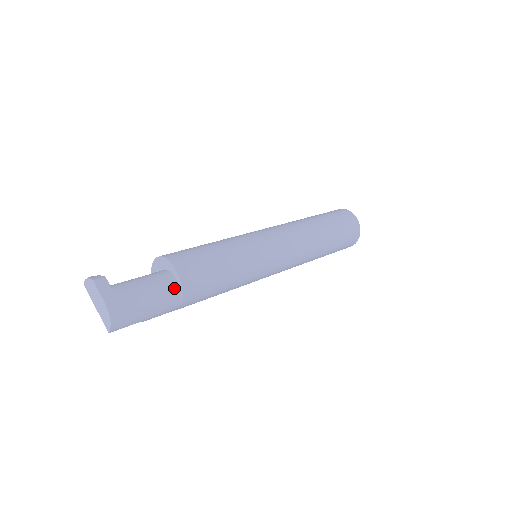
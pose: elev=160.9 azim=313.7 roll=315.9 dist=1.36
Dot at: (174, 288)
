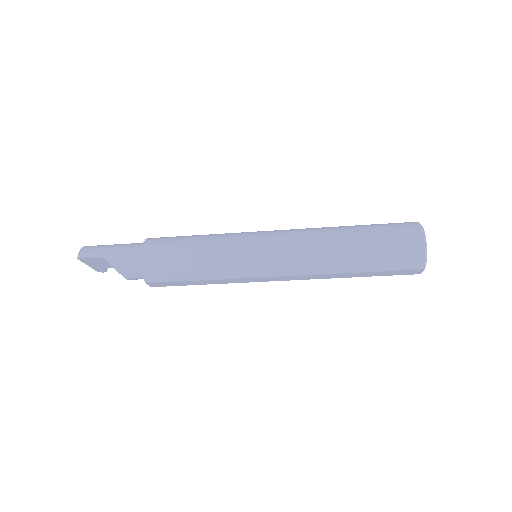
Dot at: (141, 243)
